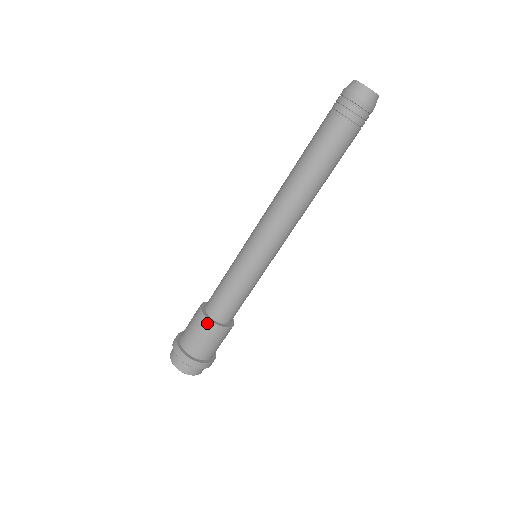
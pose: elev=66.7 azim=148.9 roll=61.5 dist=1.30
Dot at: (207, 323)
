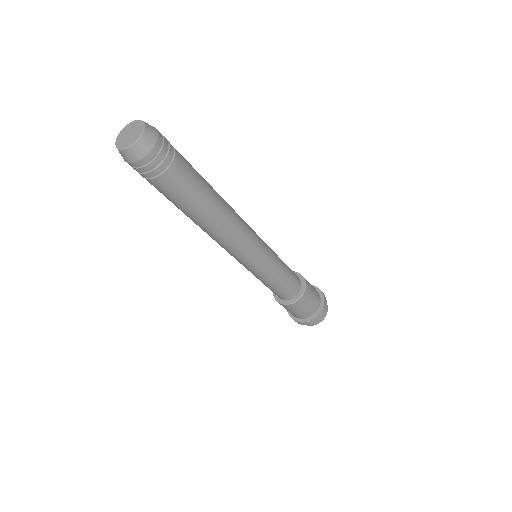
Dot at: (294, 305)
